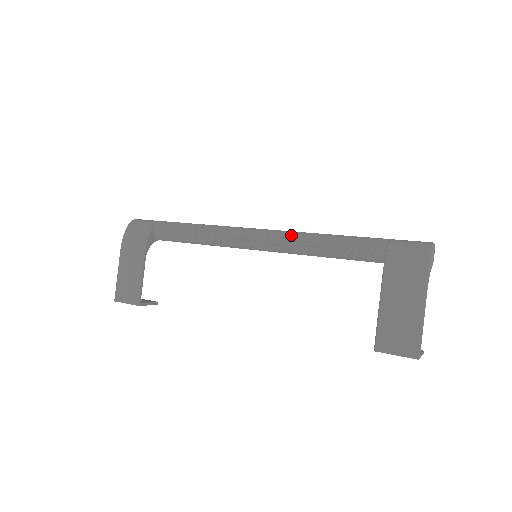
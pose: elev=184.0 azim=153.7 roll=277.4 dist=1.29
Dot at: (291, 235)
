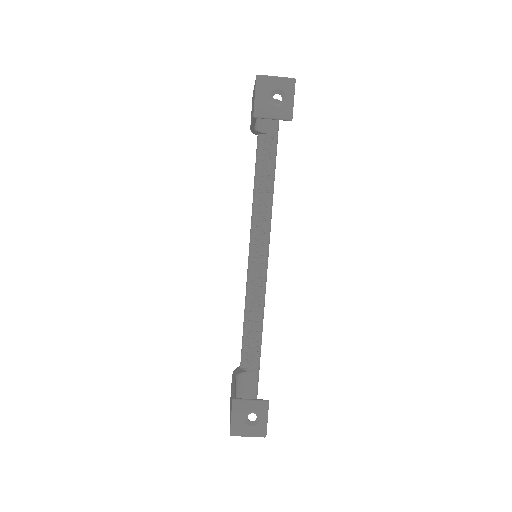
Dot at: occluded
